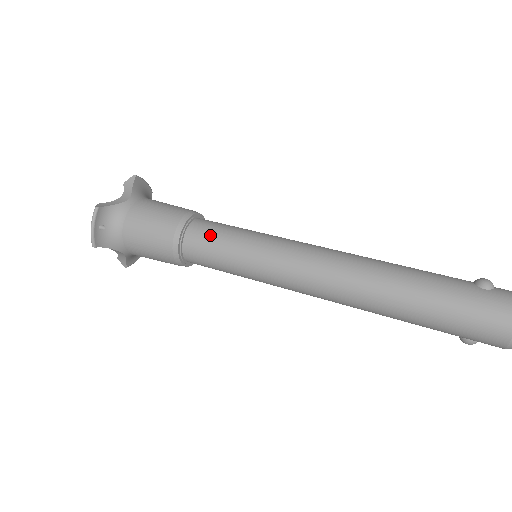
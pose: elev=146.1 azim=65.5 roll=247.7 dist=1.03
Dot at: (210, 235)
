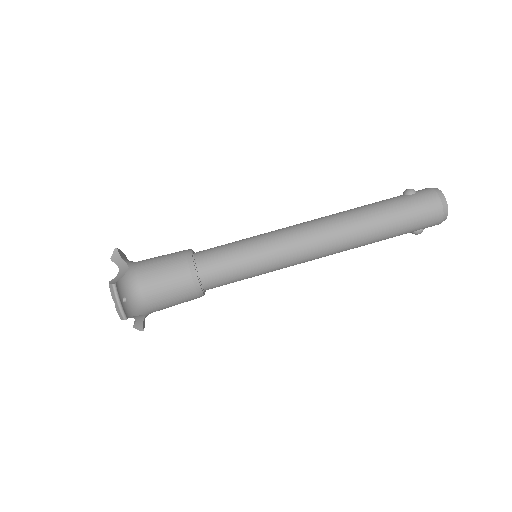
Dot at: (218, 257)
